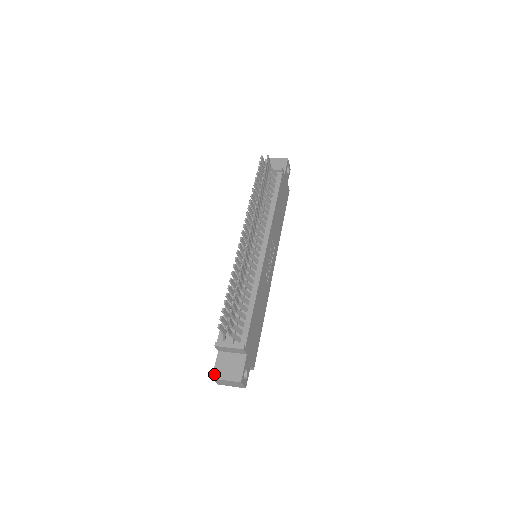
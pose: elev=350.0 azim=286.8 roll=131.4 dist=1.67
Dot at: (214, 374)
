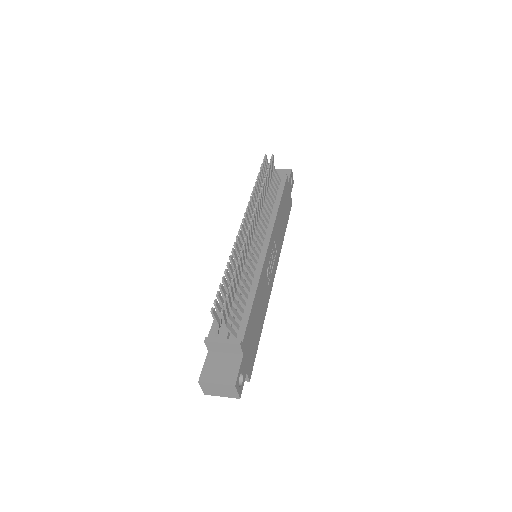
Dot at: (201, 377)
